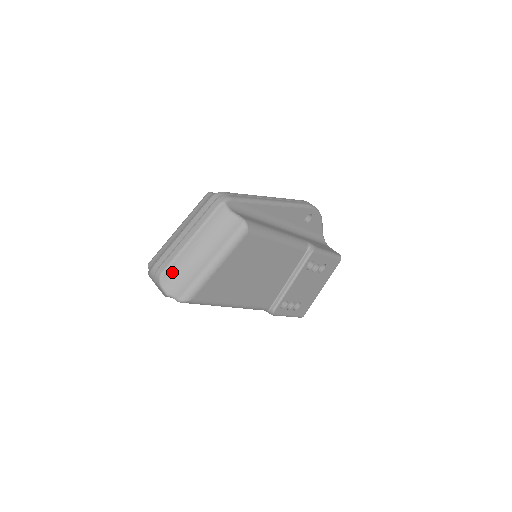
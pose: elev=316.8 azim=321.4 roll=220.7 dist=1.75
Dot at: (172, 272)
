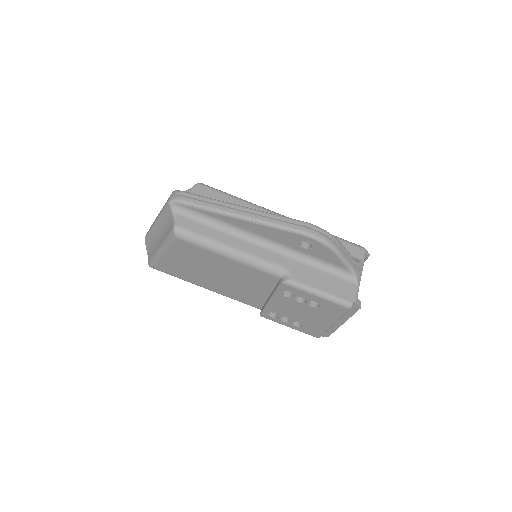
Dot at: (149, 240)
